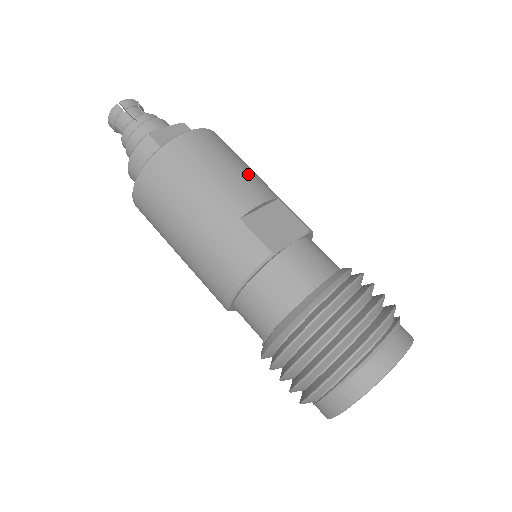
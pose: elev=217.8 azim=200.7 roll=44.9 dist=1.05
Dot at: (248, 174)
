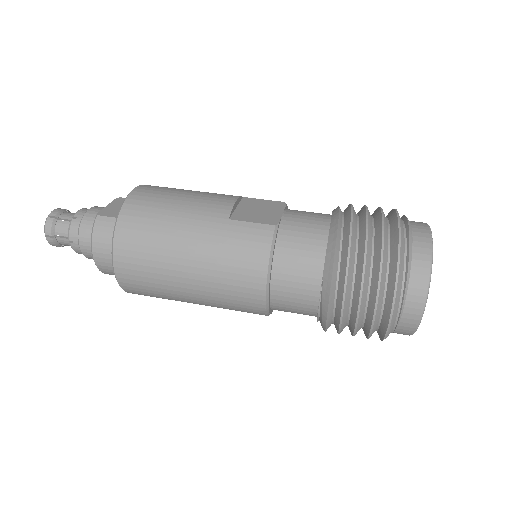
Dot at: (206, 193)
